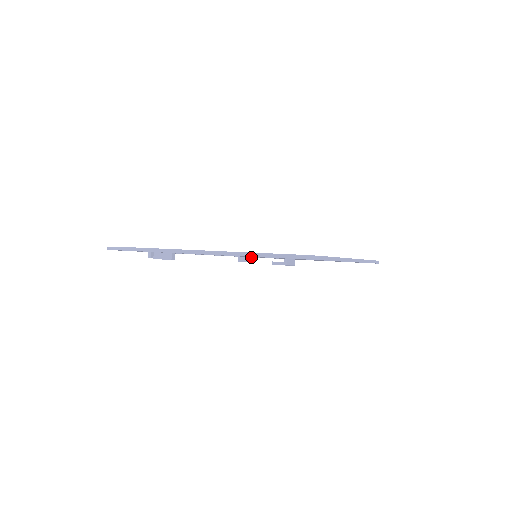
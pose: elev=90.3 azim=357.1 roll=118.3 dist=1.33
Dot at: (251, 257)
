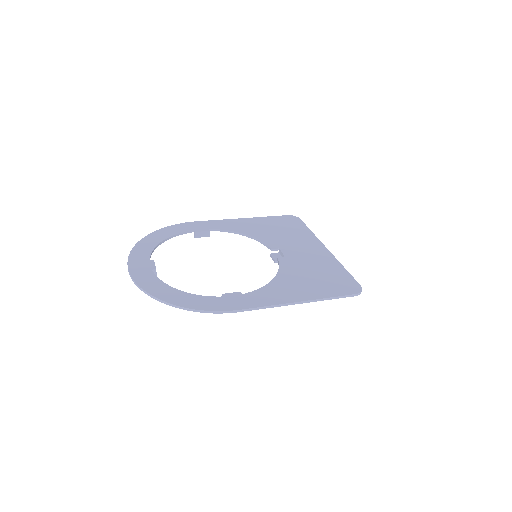
Dot at: (208, 233)
